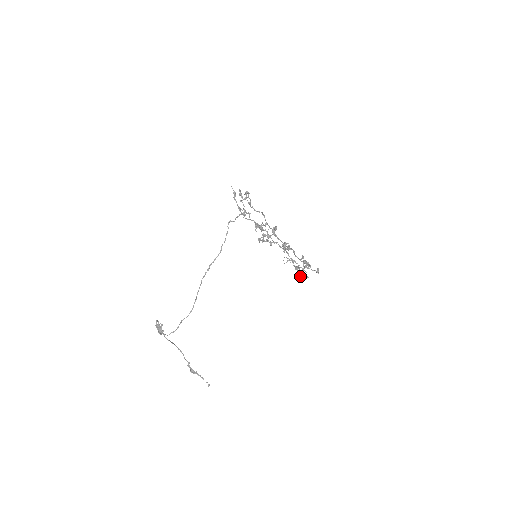
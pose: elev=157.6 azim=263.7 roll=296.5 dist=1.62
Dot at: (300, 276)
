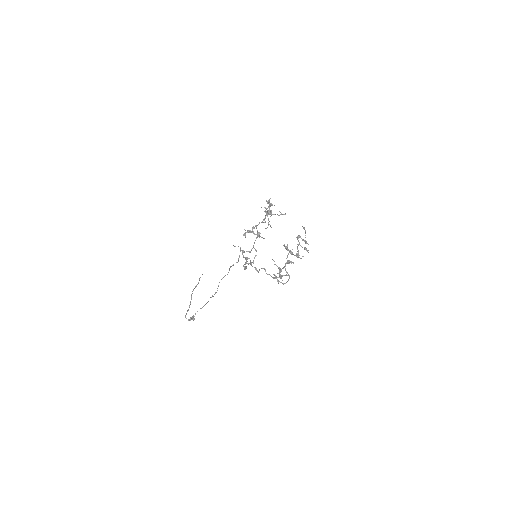
Dot at: occluded
